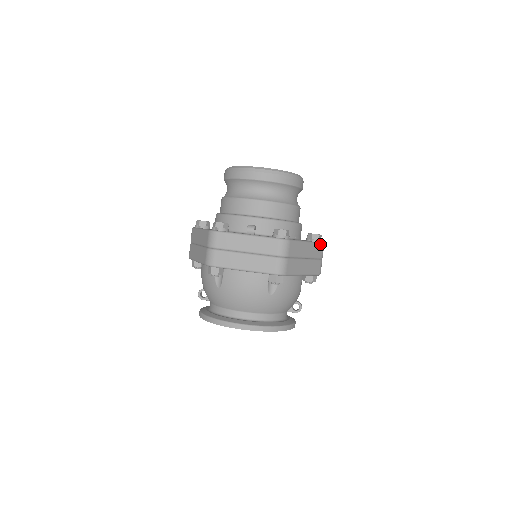
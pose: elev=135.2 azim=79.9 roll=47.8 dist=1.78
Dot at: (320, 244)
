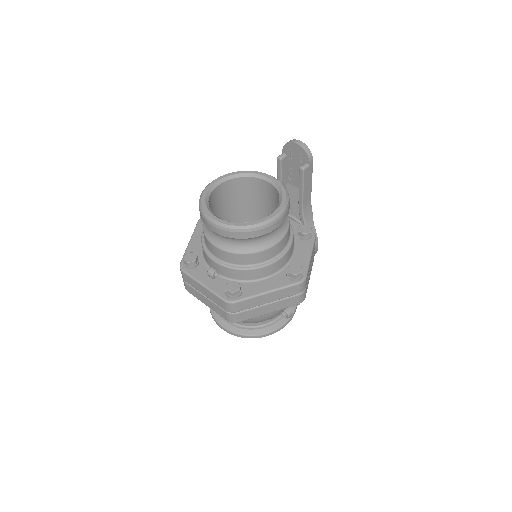
Dot at: (293, 286)
